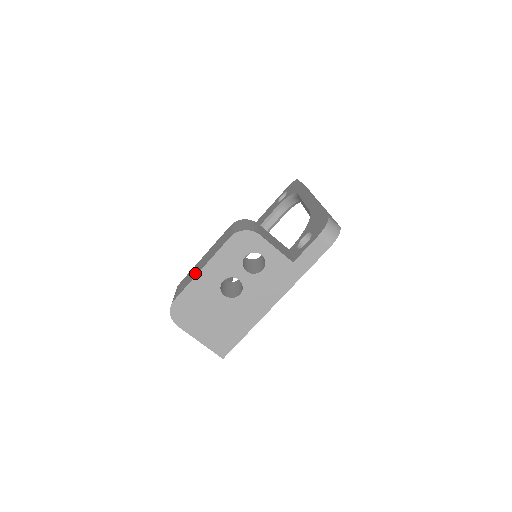
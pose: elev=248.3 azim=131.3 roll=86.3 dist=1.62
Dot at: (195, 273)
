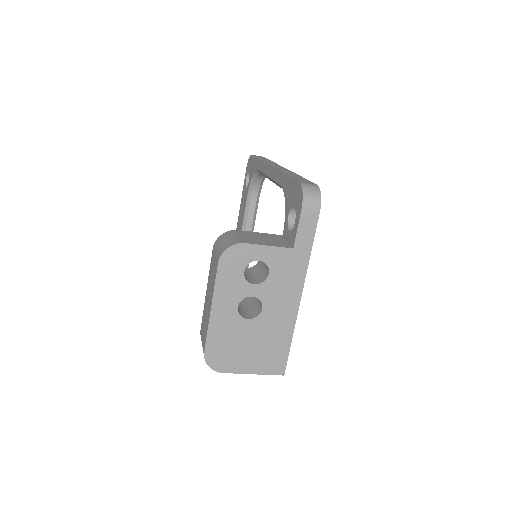
Dot at: (207, 315)
